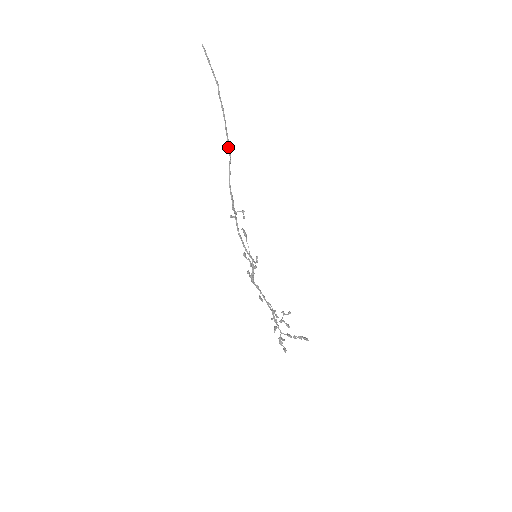
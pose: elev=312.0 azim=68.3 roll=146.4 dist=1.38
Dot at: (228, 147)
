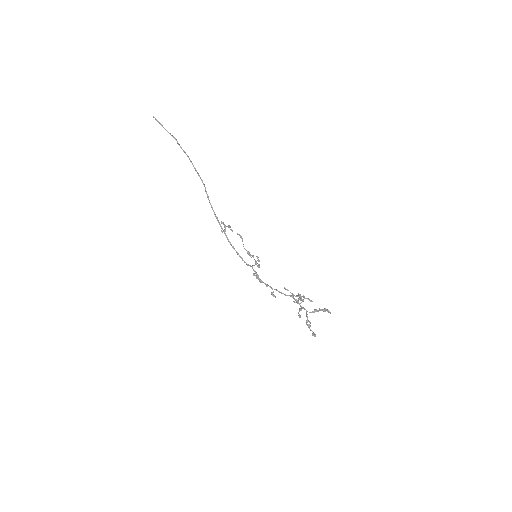
Dot at: (200, 178)
